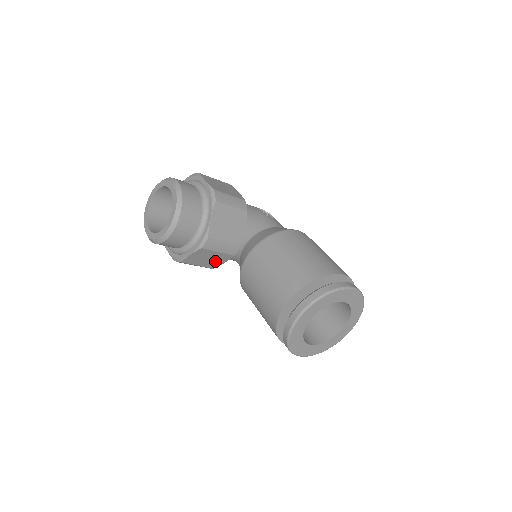
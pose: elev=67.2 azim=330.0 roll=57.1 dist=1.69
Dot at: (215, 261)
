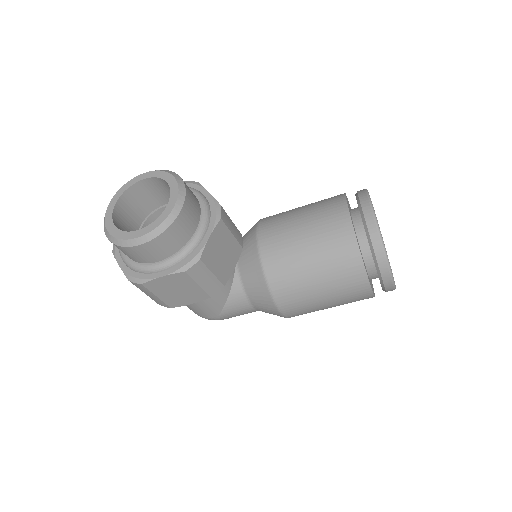
Dot at: (227, 262)
